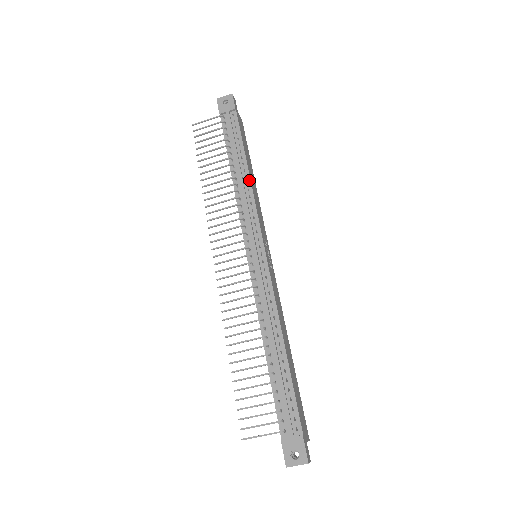
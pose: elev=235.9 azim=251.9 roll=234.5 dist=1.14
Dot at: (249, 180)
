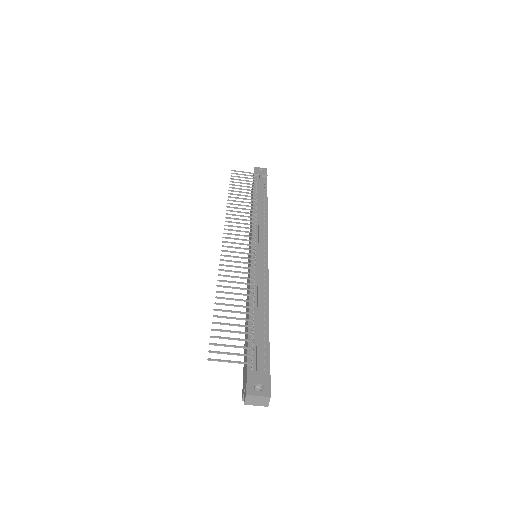
Dot at: (267, 211)
